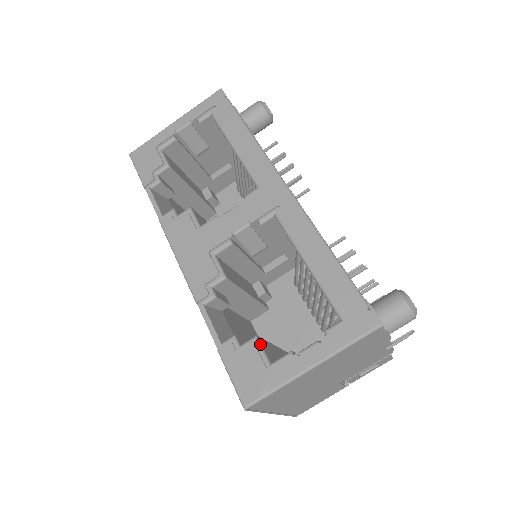
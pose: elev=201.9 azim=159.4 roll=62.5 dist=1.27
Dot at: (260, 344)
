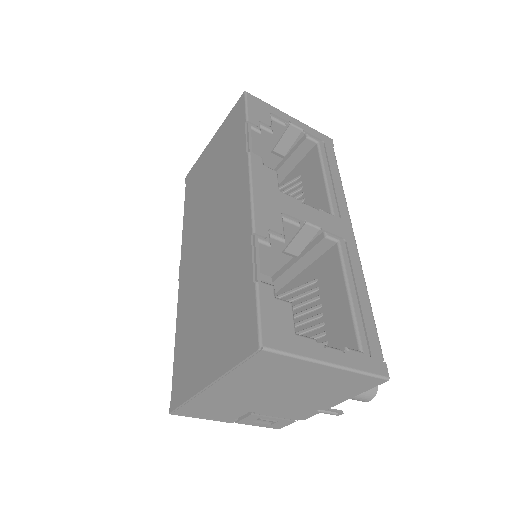
Dot at: occluded
